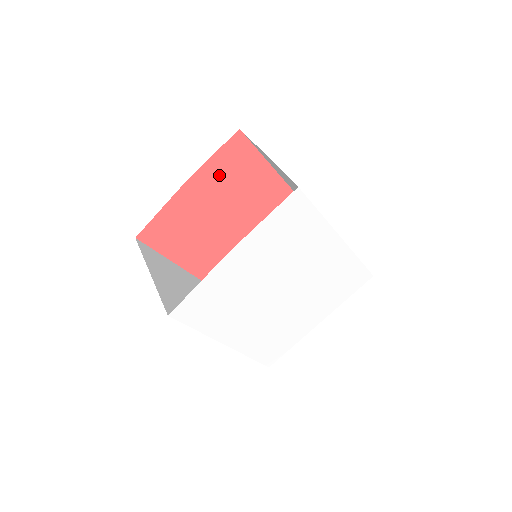
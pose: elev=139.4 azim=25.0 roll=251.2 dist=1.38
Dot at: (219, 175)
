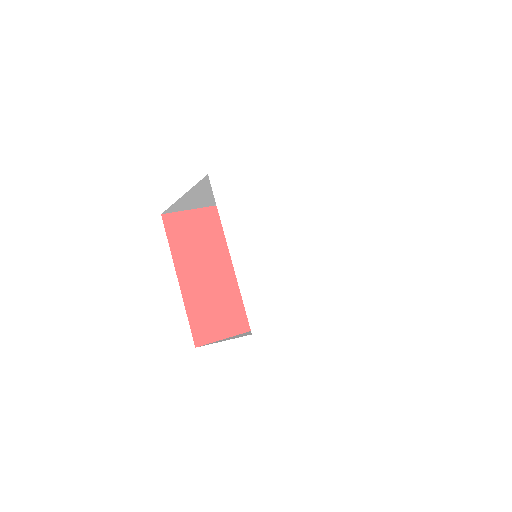
Dot at: occluded
